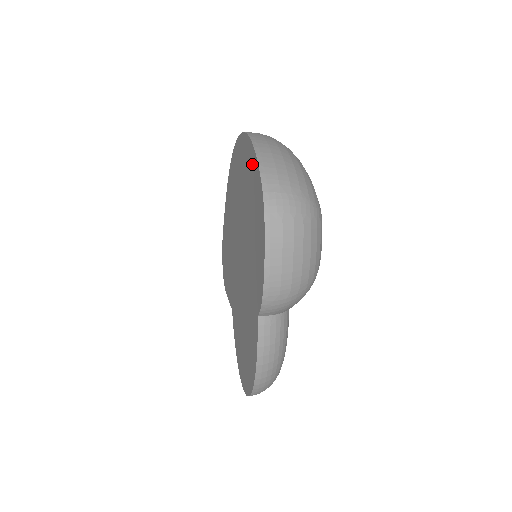
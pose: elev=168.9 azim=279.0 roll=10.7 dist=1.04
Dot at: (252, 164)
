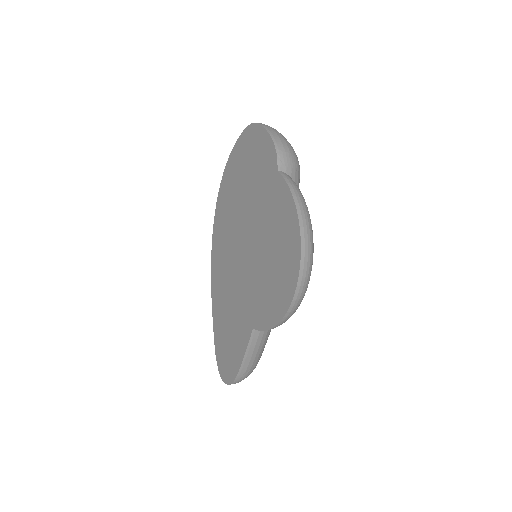
Dot at: (237, 151)
